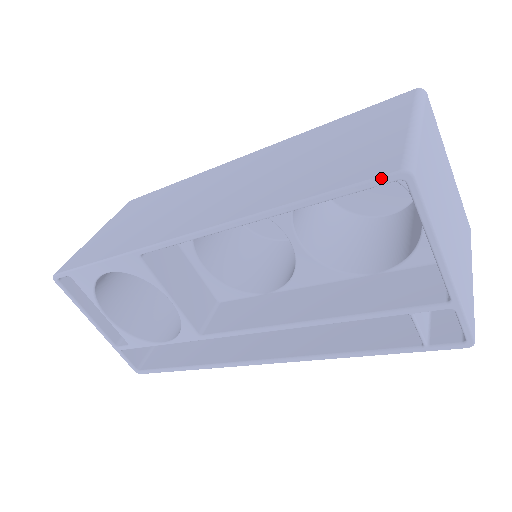
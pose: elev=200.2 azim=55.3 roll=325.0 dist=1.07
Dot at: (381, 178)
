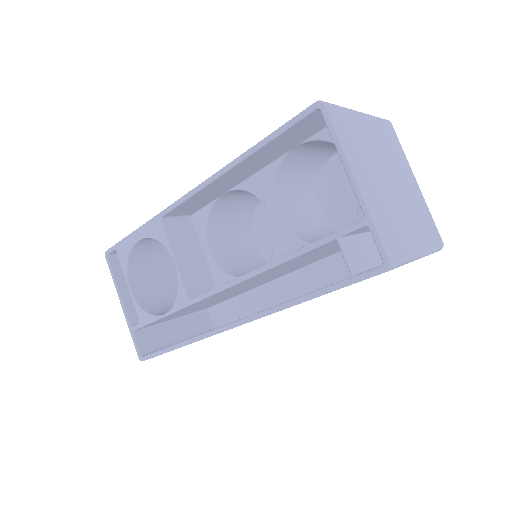
Dot at: (305, 110)
